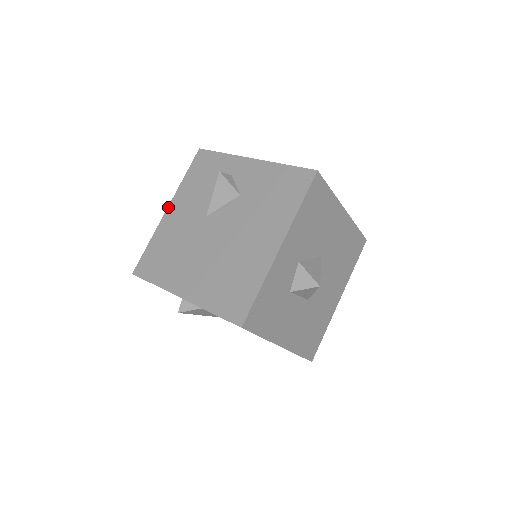
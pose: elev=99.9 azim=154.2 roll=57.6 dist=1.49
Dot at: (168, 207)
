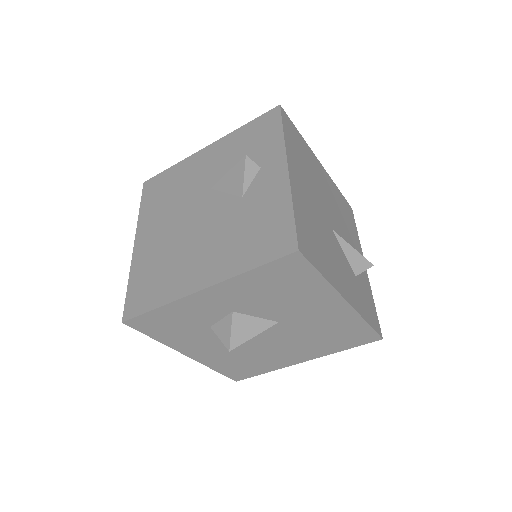
Dot at: (209, 145)
